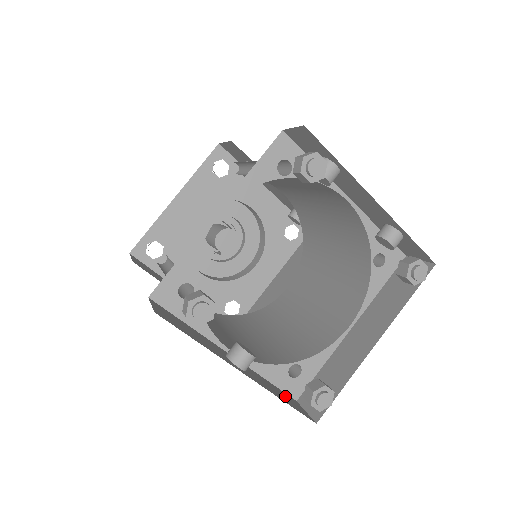
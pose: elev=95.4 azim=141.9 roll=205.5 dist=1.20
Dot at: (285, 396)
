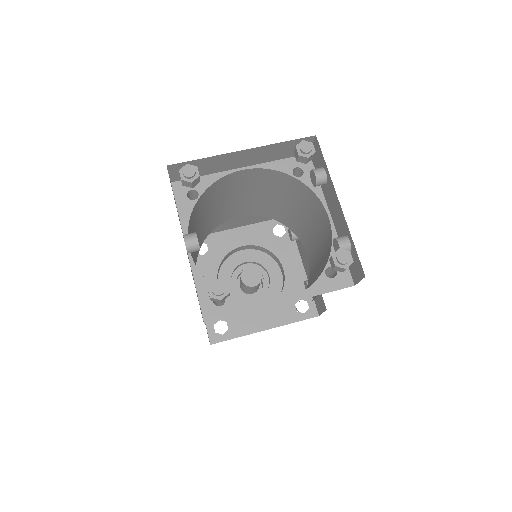
Dot at: occluded
